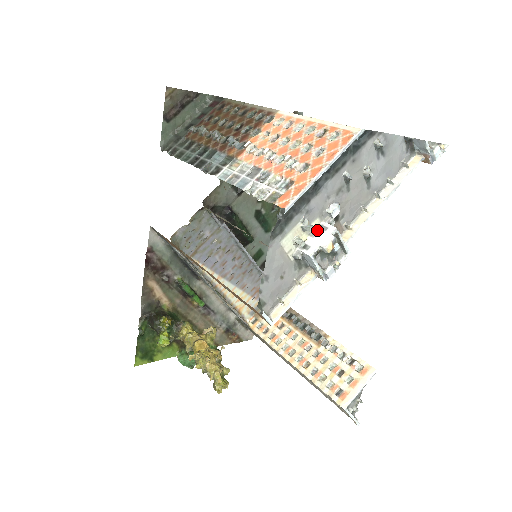
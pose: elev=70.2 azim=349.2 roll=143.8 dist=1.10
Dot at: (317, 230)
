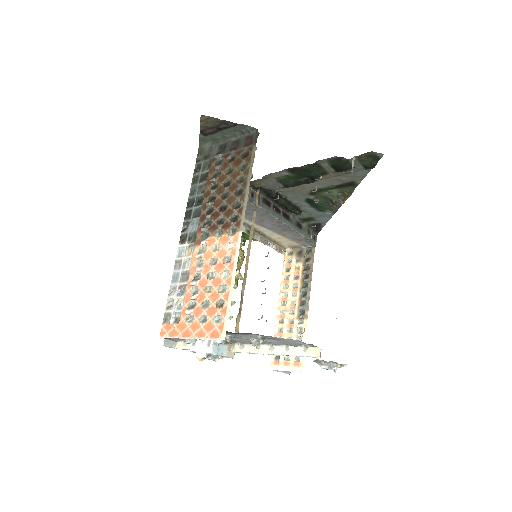
Dot at: (206, 340)
